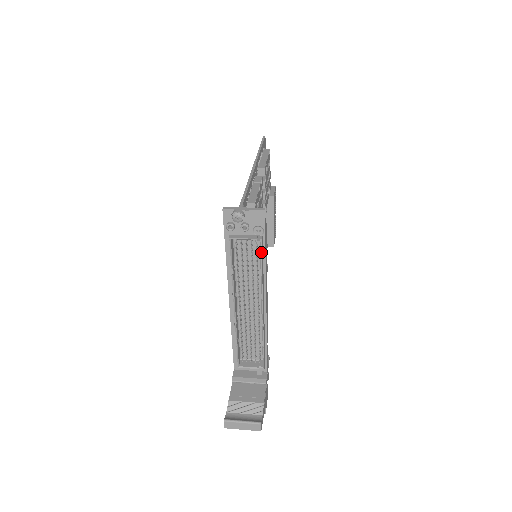
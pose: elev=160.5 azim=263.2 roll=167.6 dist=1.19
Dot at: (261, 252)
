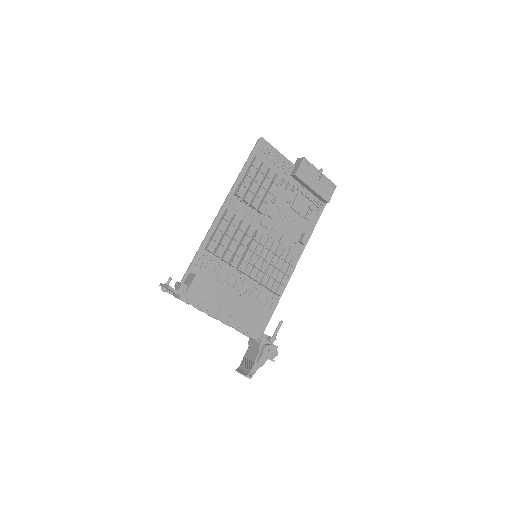
Dot at: occluded
